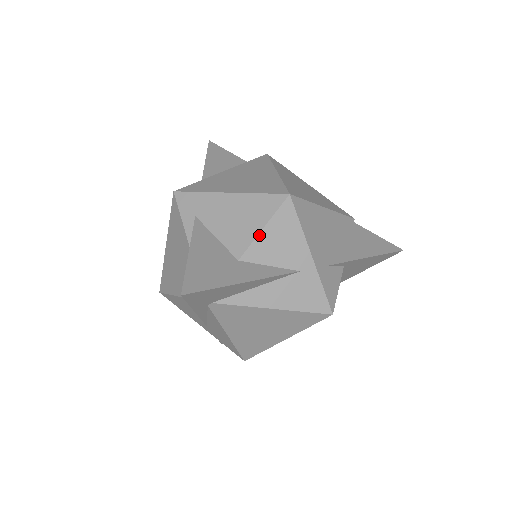
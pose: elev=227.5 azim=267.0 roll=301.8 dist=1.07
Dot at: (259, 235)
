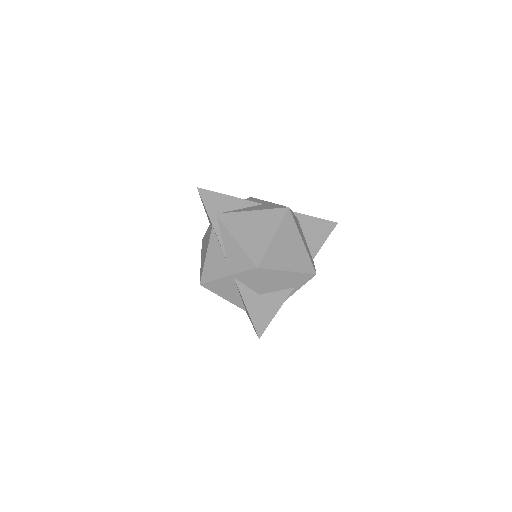
Dot at: occluded
